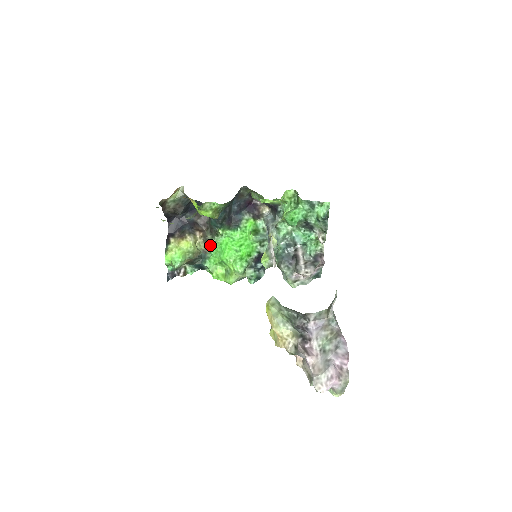
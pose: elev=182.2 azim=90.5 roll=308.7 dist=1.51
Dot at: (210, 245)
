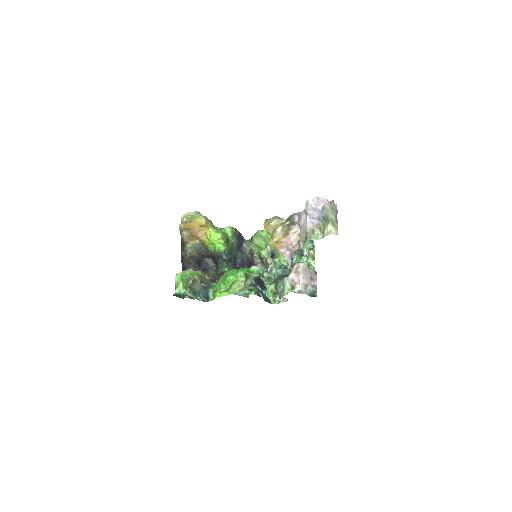
Dot at: (216, 282)
